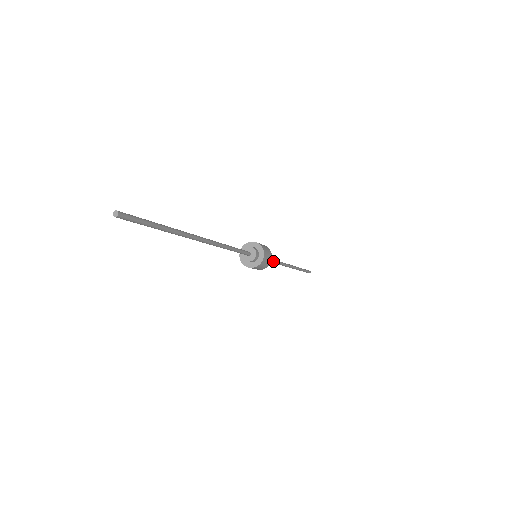
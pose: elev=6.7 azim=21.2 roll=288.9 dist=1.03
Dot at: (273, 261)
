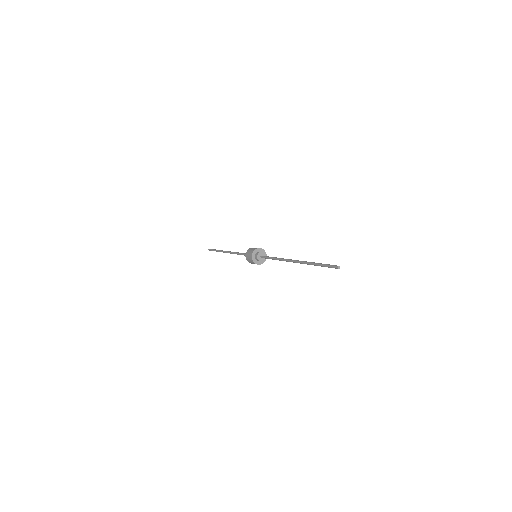
Dot at: occluded
